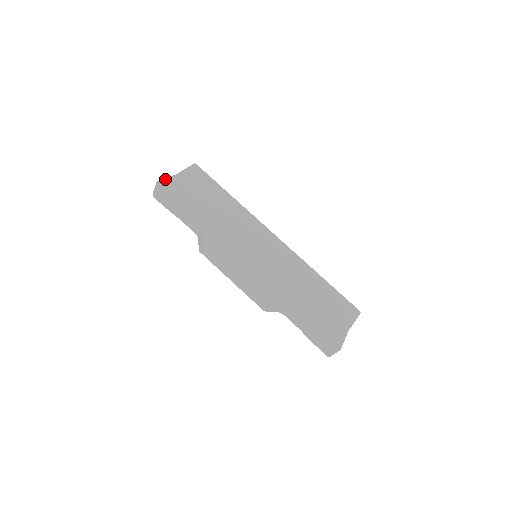
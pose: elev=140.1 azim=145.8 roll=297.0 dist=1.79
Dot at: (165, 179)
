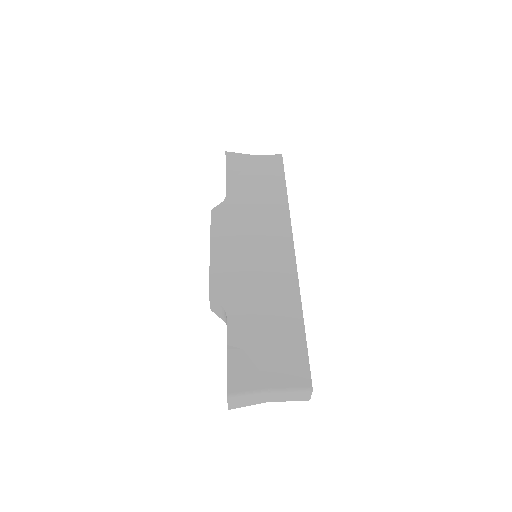
Dot at: (235, 153)
